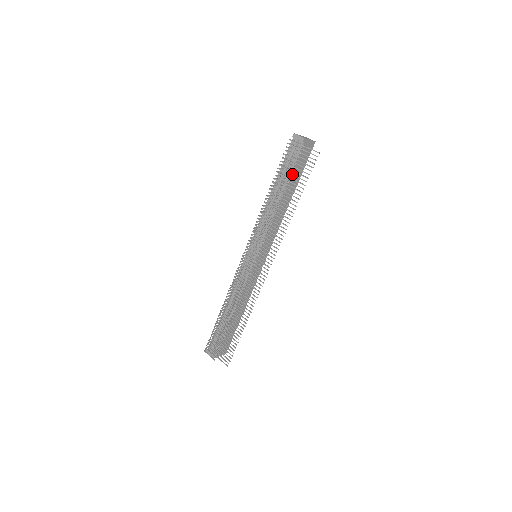
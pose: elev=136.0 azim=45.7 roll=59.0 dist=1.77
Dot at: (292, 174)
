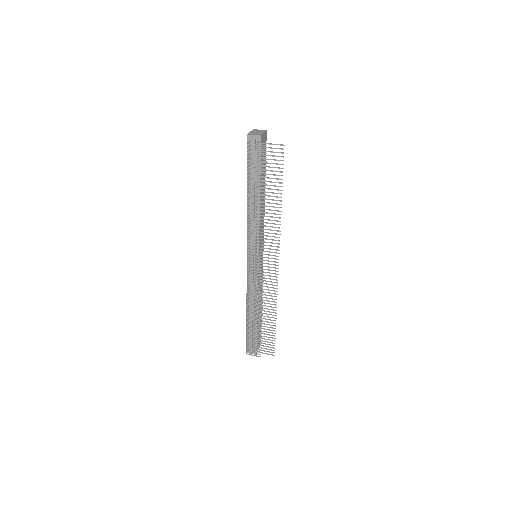
Dot at: (264, 174)
